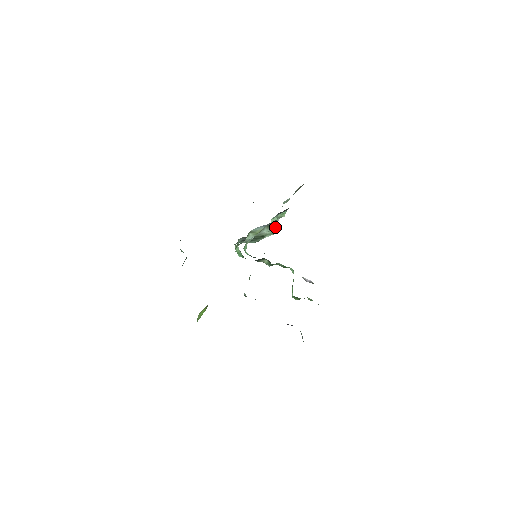
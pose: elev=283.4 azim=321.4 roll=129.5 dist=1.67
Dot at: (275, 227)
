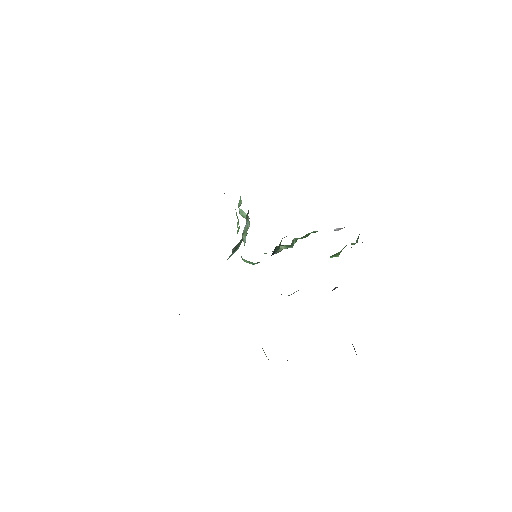
Dot at: occluded
